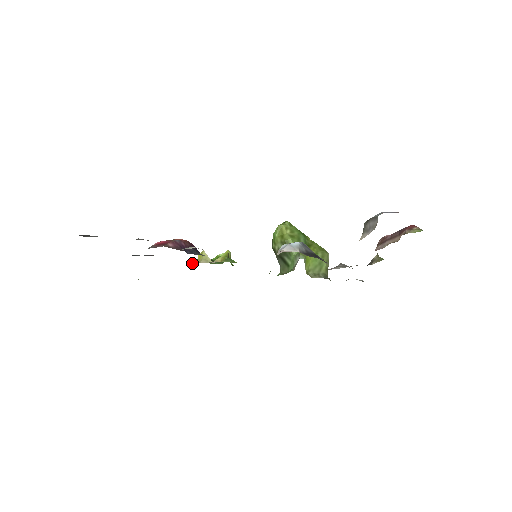
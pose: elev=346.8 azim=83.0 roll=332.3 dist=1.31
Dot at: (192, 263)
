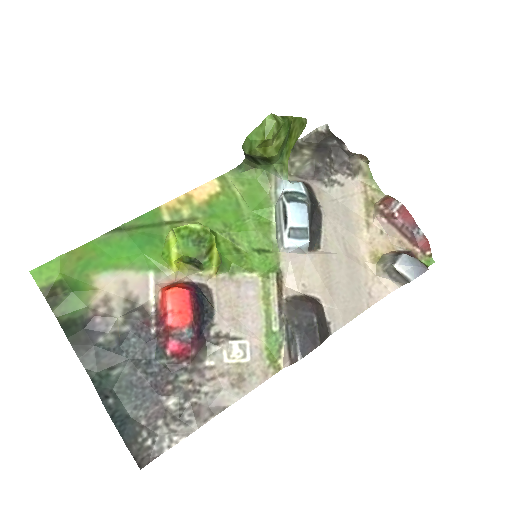
Dot at: (176, 280)
